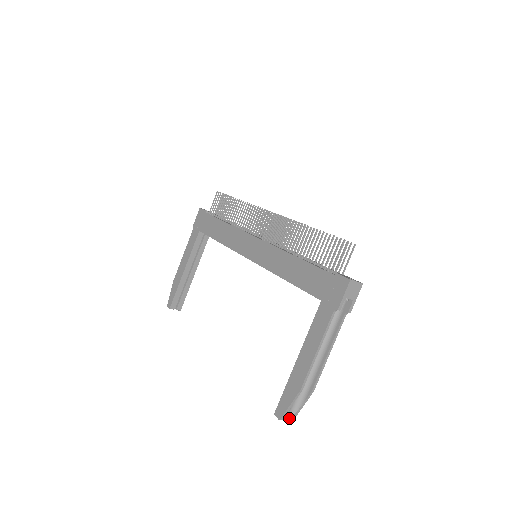
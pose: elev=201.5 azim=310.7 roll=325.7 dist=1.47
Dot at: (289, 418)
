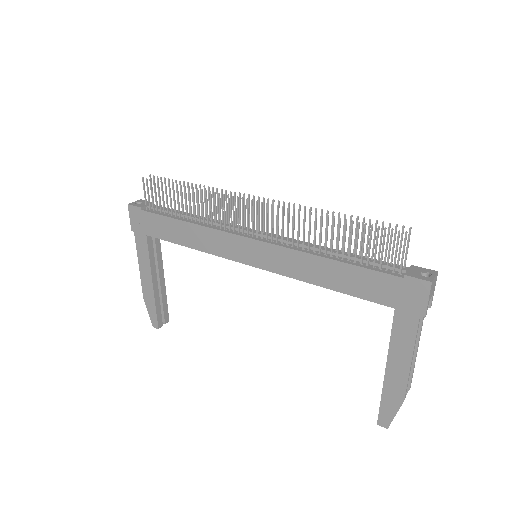
Dot at: occluded
